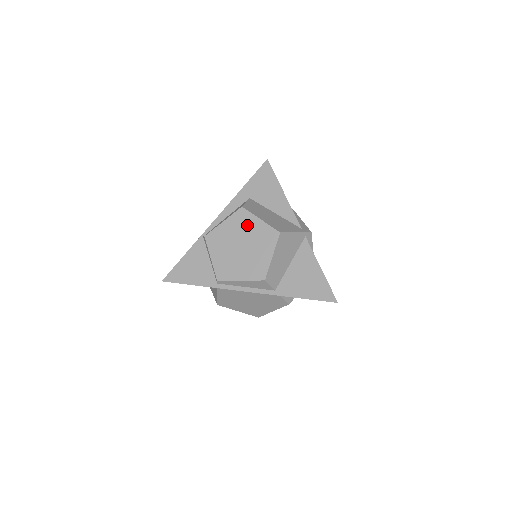
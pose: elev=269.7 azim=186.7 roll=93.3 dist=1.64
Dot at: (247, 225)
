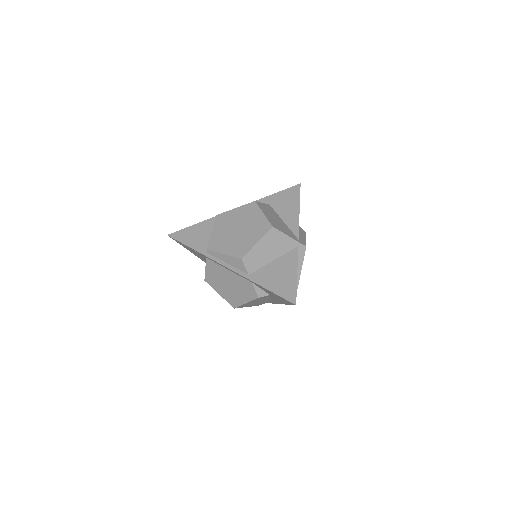
Dot at: (251, 215)
